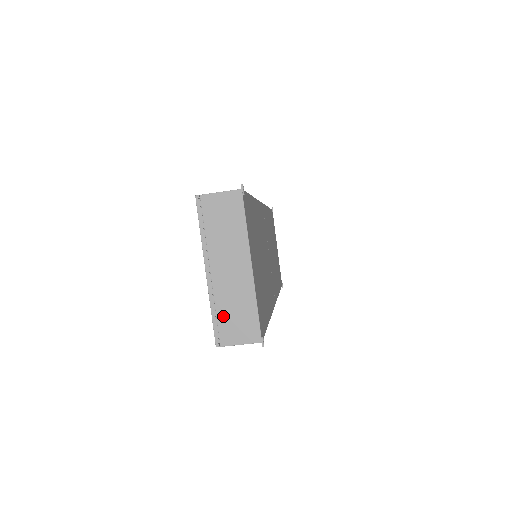
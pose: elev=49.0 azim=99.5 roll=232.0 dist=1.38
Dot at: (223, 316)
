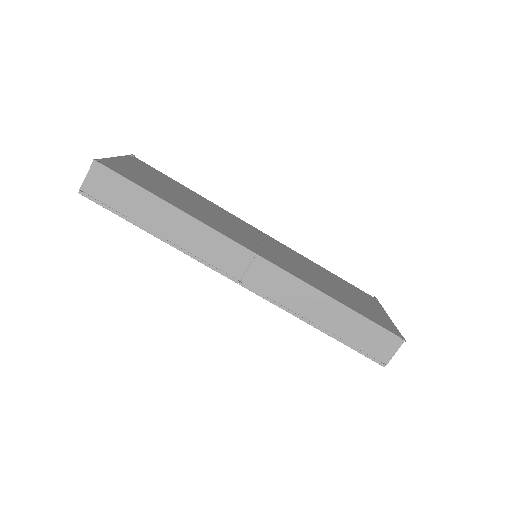
Dot at: occluded
